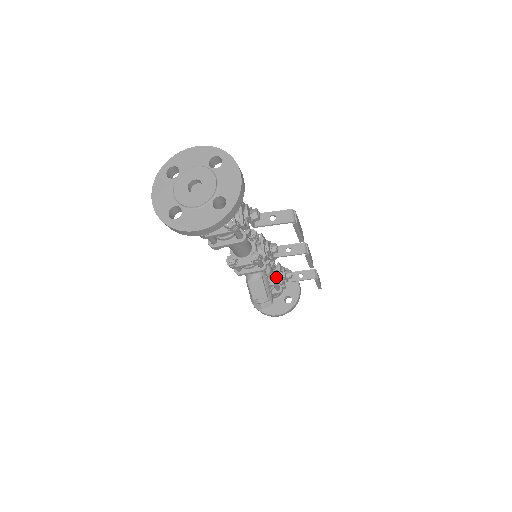
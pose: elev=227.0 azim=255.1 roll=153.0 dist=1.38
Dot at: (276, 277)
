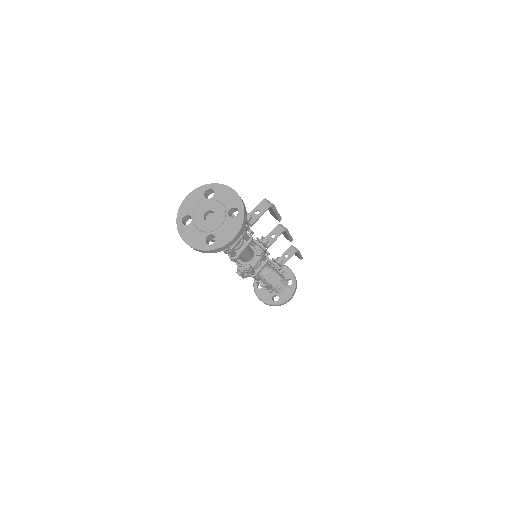
Dot at: occluded
